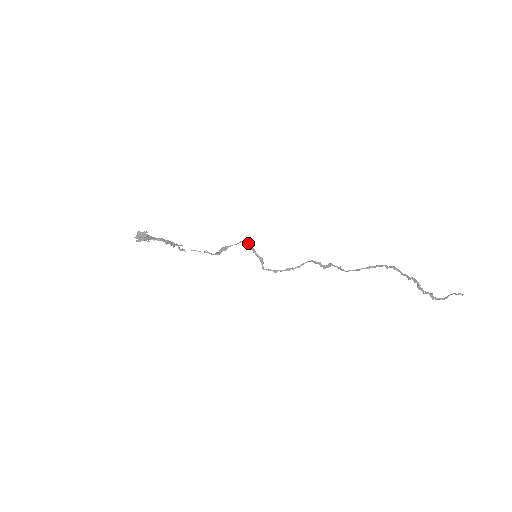
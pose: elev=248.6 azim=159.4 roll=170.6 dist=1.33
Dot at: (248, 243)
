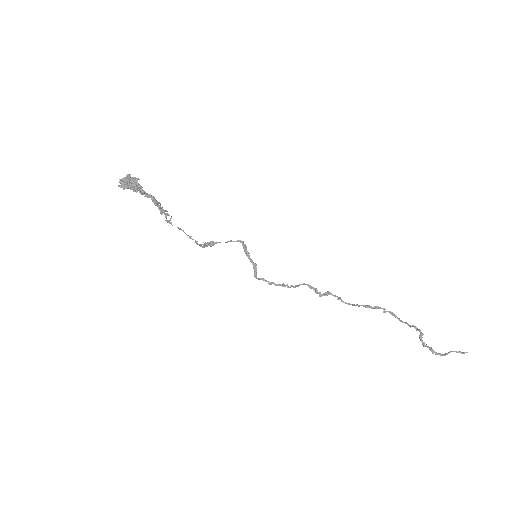
Dot at: (242, 244)
